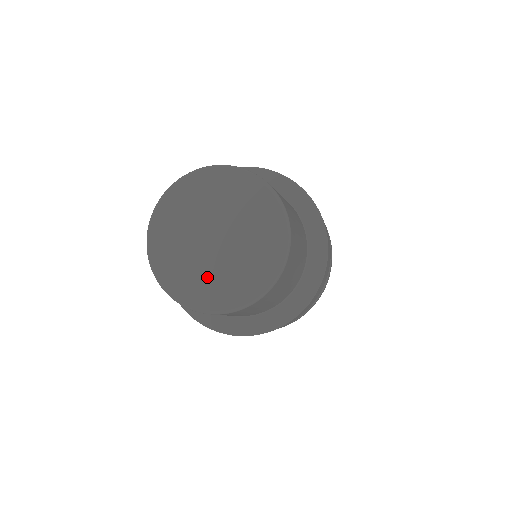
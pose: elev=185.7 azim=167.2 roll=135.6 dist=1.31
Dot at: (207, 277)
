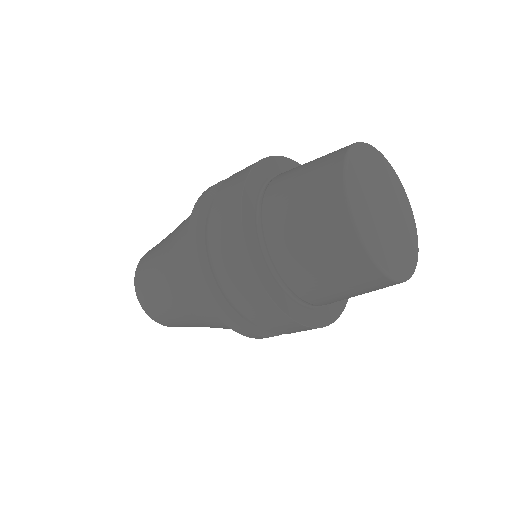
Dot at: (399, 246)
